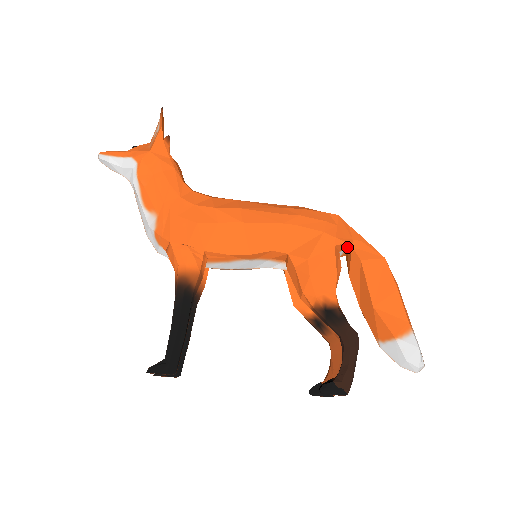
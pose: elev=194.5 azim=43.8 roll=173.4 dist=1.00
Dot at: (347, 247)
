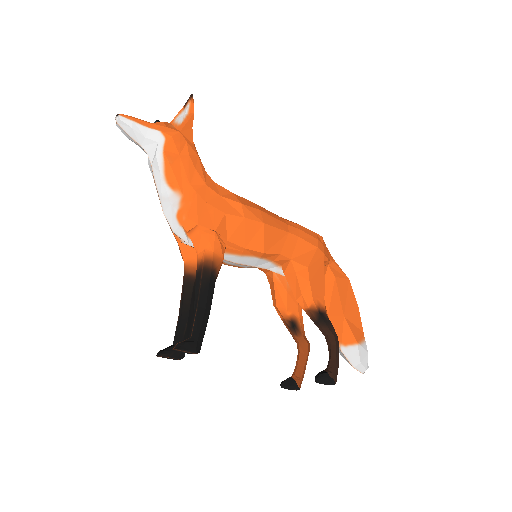
Dot at: (326, 264)
